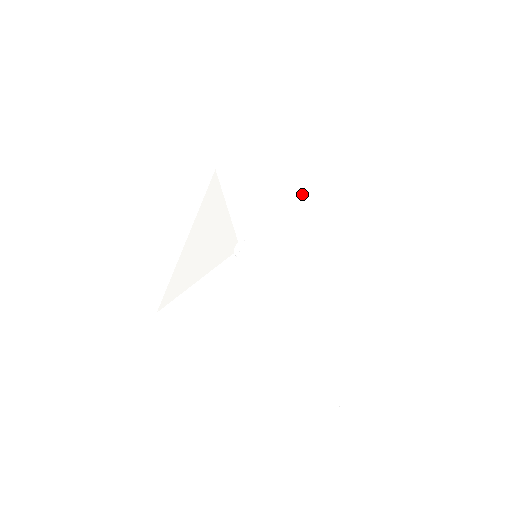
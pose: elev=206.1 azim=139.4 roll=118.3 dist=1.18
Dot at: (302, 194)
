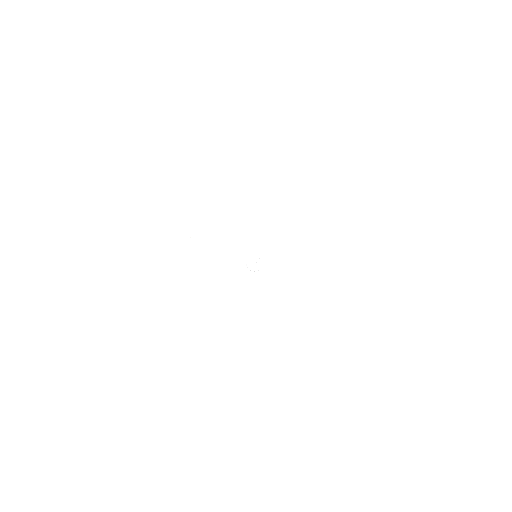
Dot at: (263, 190)
